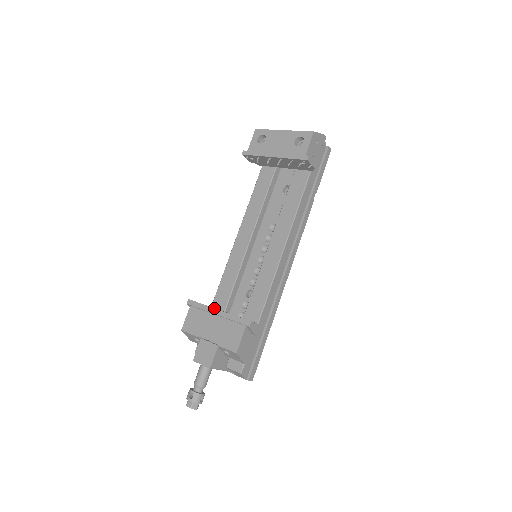
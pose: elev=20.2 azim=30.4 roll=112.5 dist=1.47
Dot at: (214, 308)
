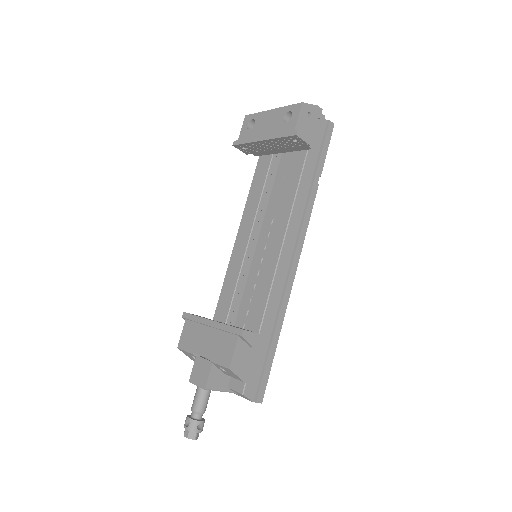
Dot at: (207, 319)
